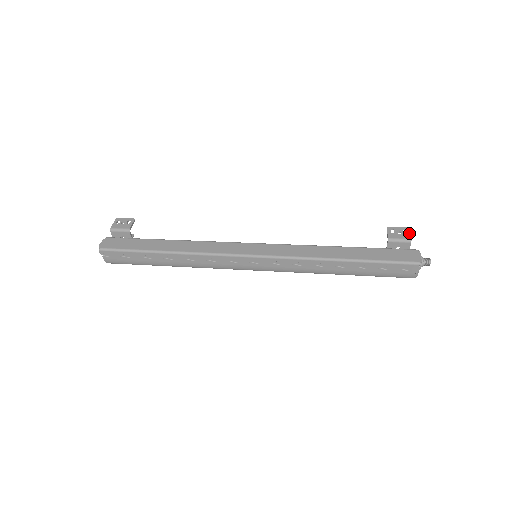
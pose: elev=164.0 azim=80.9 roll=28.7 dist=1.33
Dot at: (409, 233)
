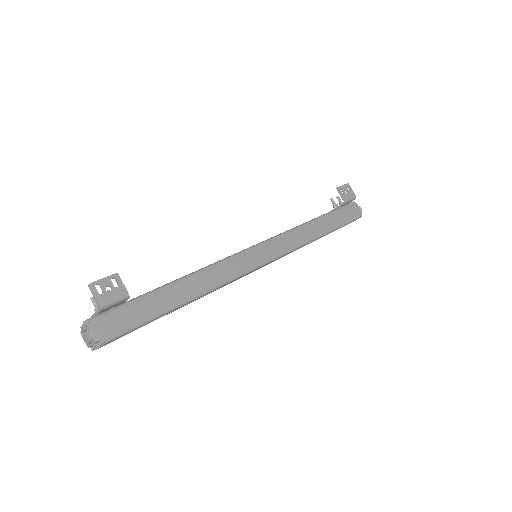
Dot at: (352, 190)
